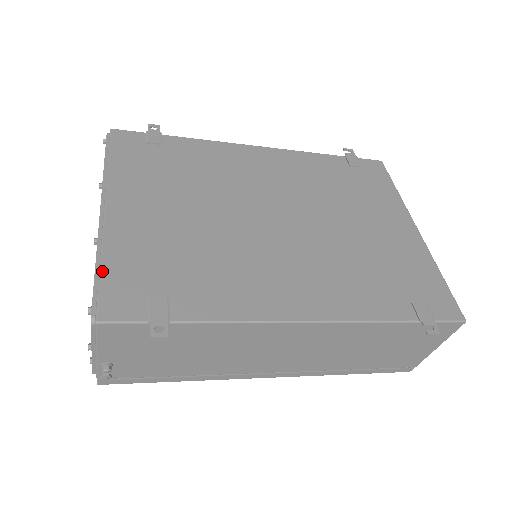
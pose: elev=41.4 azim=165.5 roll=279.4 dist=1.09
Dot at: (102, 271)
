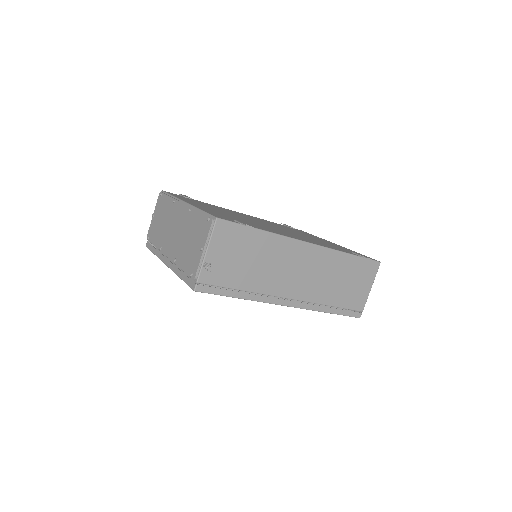
Dot at: (204, 211)
